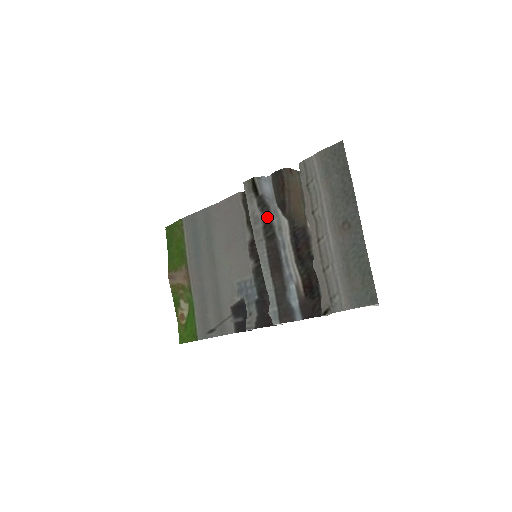
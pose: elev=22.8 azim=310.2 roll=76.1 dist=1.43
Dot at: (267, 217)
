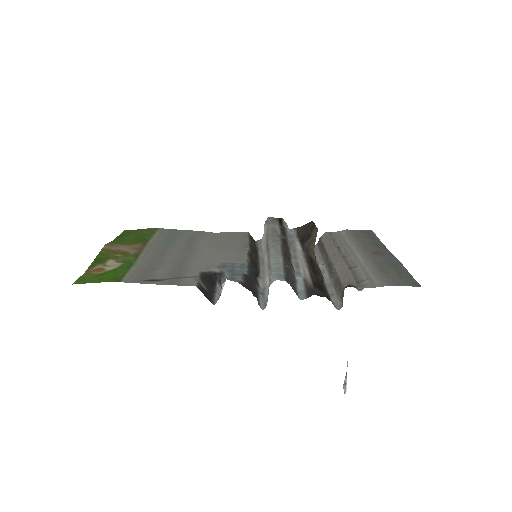
Dot at: (285, 238)
